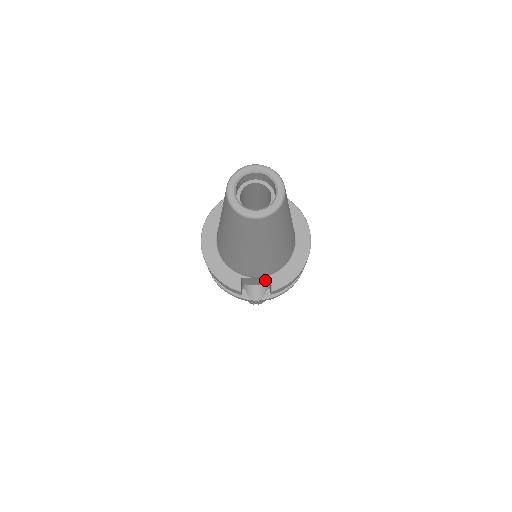
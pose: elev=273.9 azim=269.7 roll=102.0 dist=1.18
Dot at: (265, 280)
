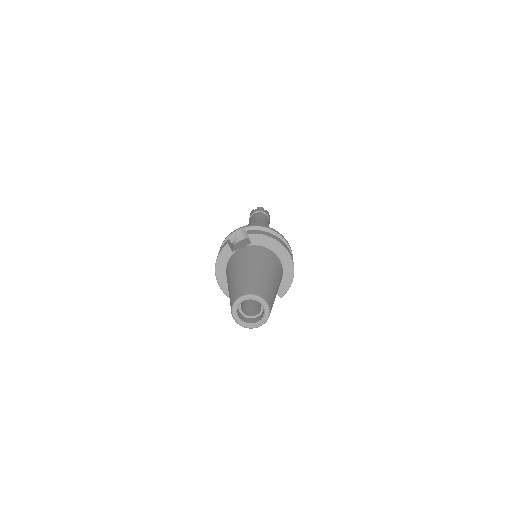
Dot at: occluded
